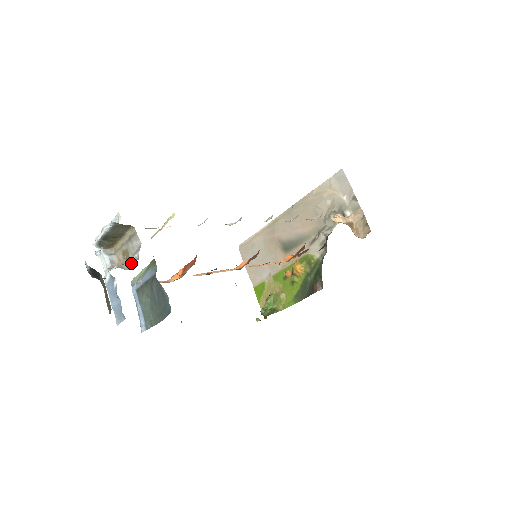
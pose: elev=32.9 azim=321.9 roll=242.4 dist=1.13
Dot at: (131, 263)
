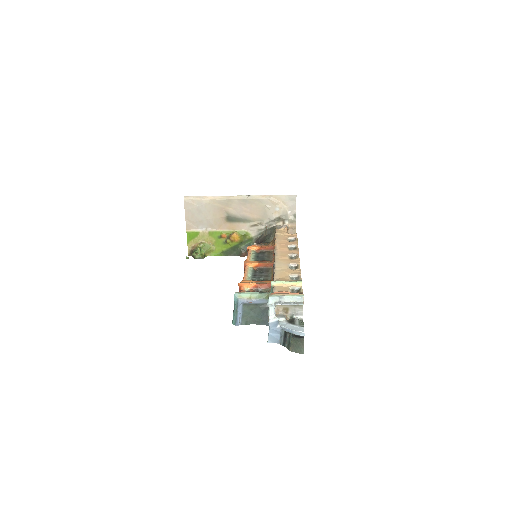
Dot at: (289, 316)
